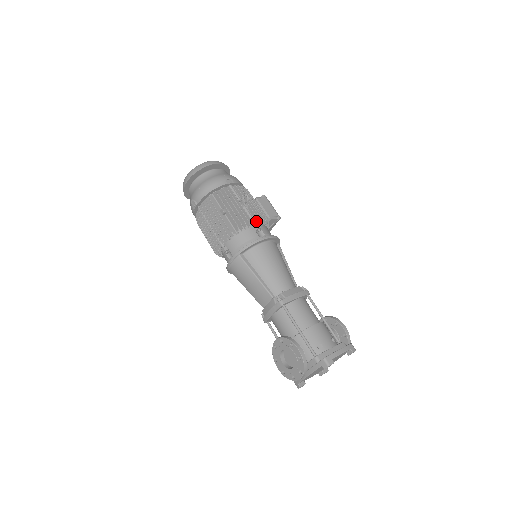
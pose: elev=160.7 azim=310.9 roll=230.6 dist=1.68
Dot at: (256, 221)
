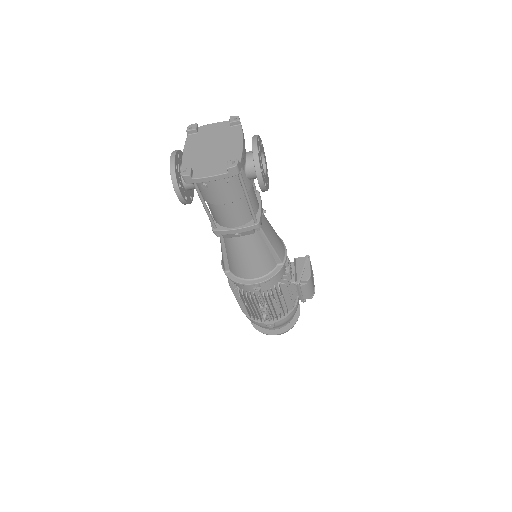
Dot at: occluded
